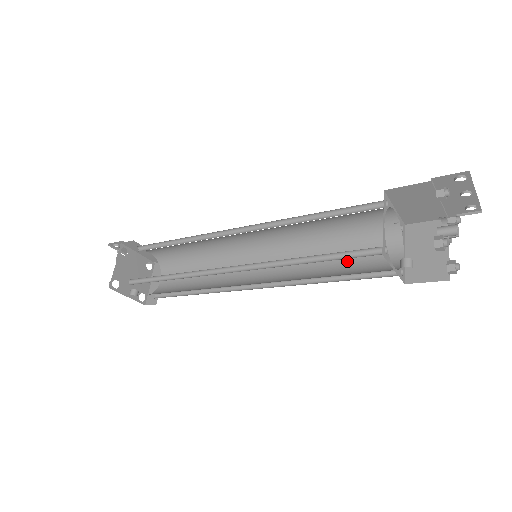
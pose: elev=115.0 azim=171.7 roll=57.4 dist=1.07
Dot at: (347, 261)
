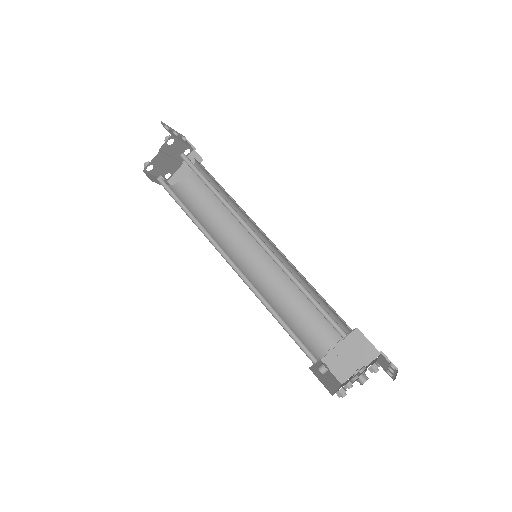
Dot at: (307, 312)
